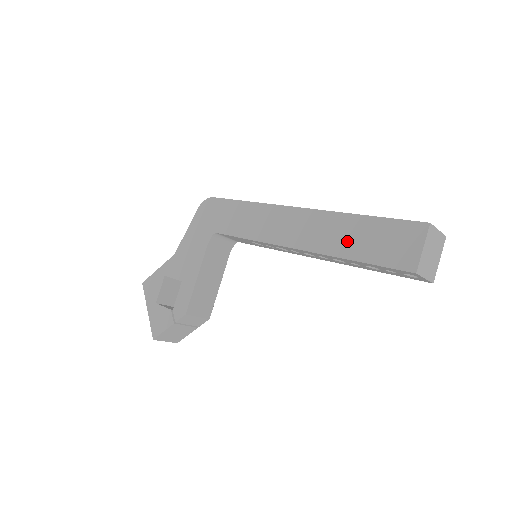
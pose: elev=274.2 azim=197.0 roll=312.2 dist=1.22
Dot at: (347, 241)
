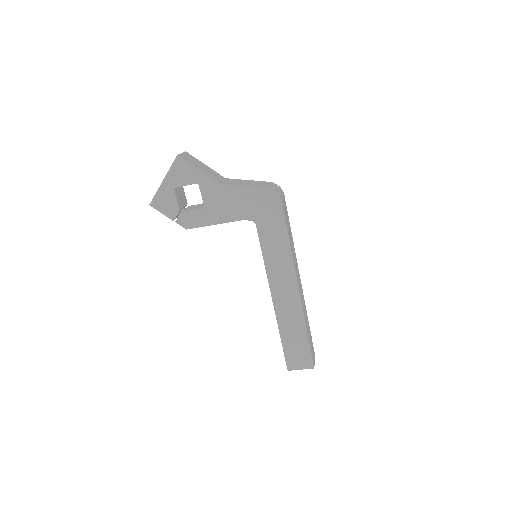
Dot at: (290, 332)
